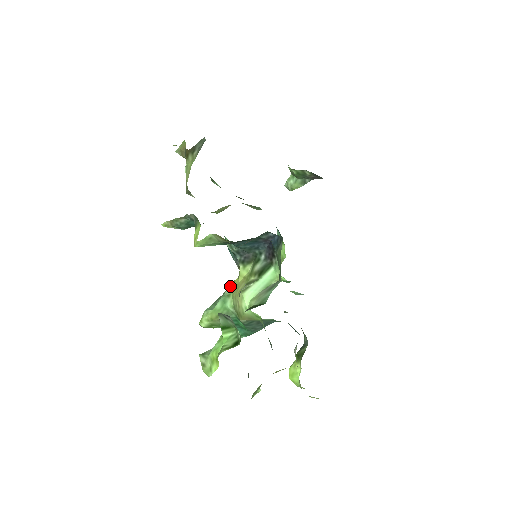
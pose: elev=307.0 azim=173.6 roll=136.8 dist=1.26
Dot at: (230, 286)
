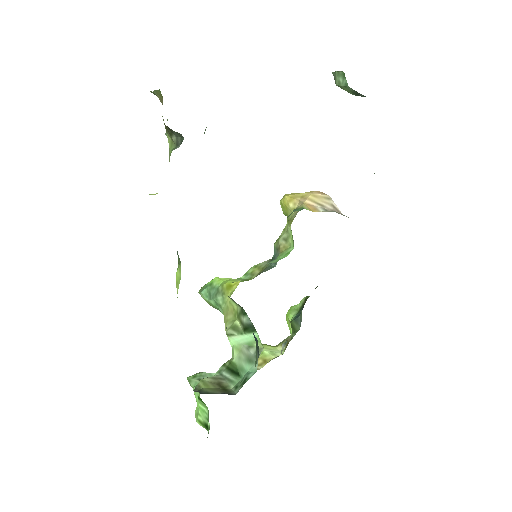
Dot at: (222, 295)
